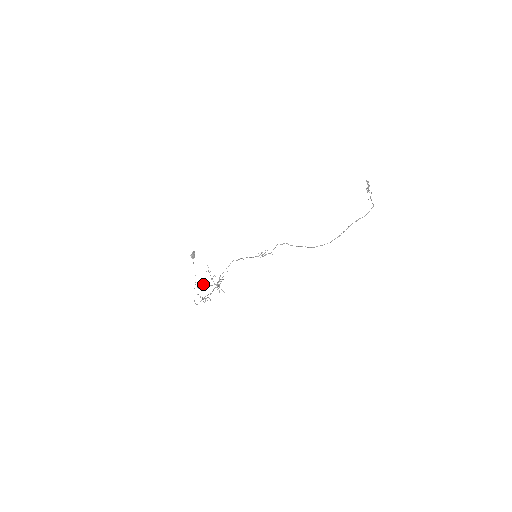
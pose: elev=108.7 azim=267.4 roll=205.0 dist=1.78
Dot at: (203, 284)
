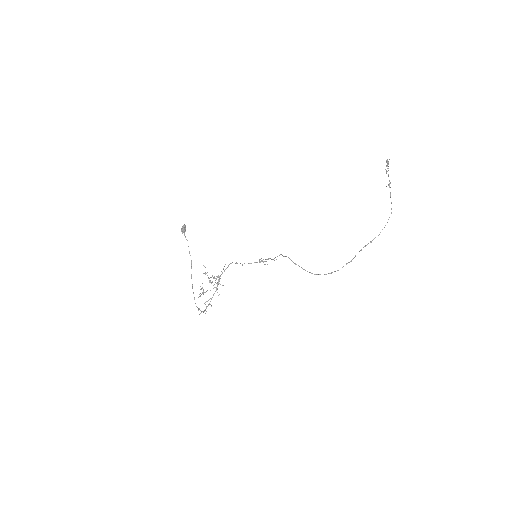
Dot at: occluded
